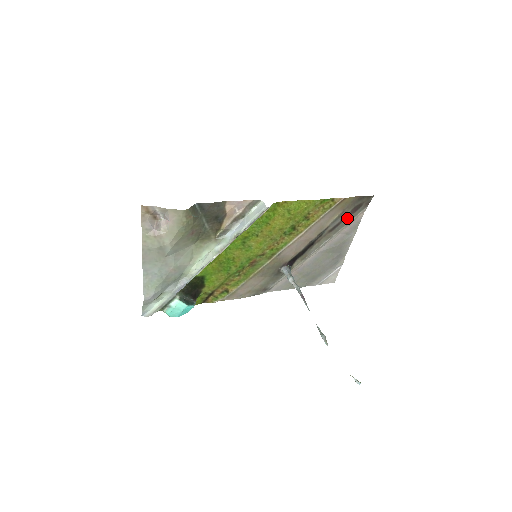
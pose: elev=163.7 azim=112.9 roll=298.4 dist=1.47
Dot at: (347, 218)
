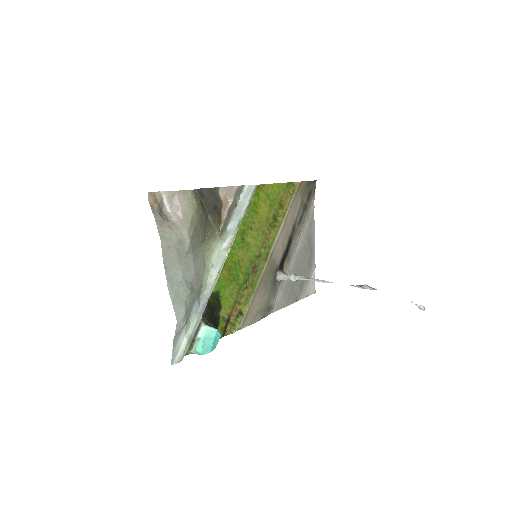
Dot at: (306, 208)
